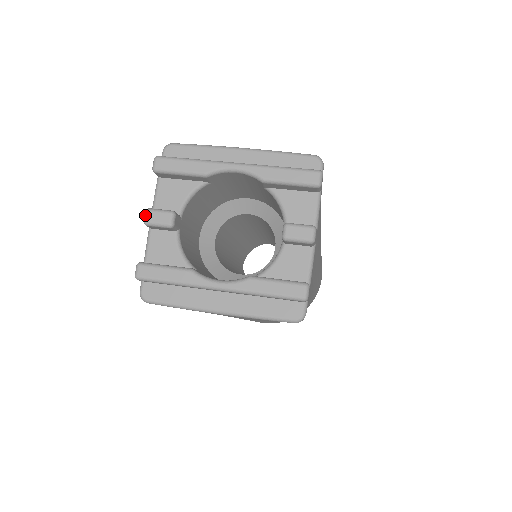
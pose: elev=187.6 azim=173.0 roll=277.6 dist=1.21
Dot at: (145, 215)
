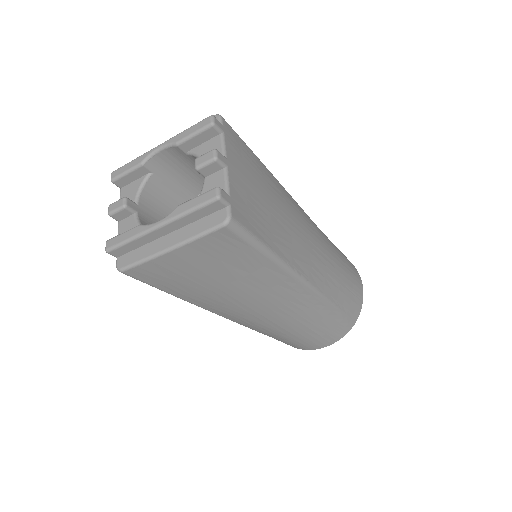
Dot at: (108, 209)
